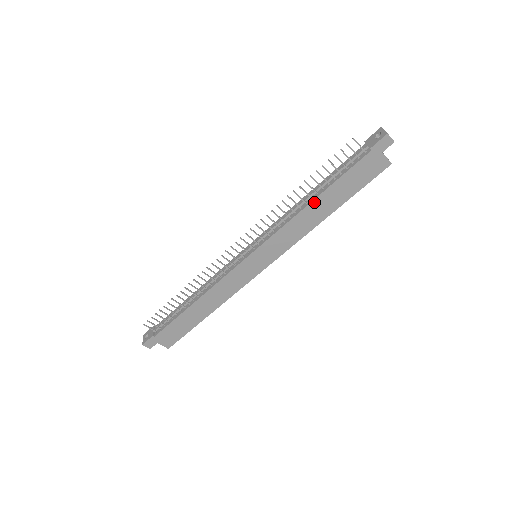
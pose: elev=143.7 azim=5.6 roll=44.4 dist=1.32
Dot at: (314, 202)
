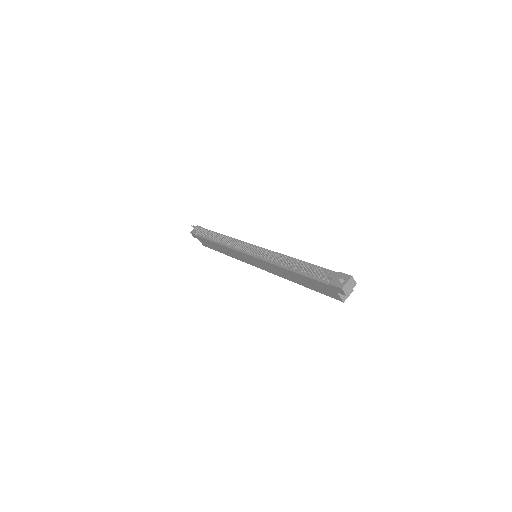
Dot at: (288, 271)
